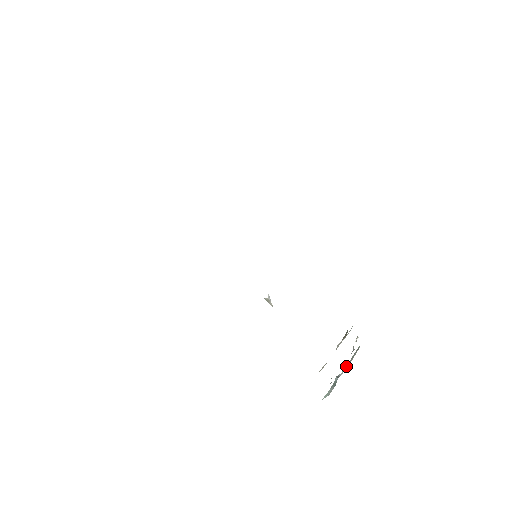
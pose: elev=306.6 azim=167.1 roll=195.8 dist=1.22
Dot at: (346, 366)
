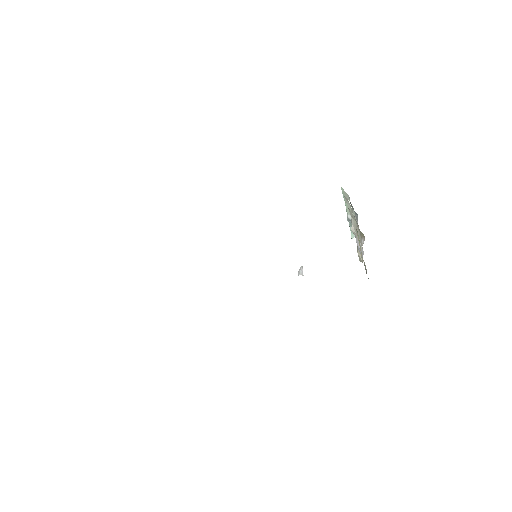
Dot at: (347, 209)
